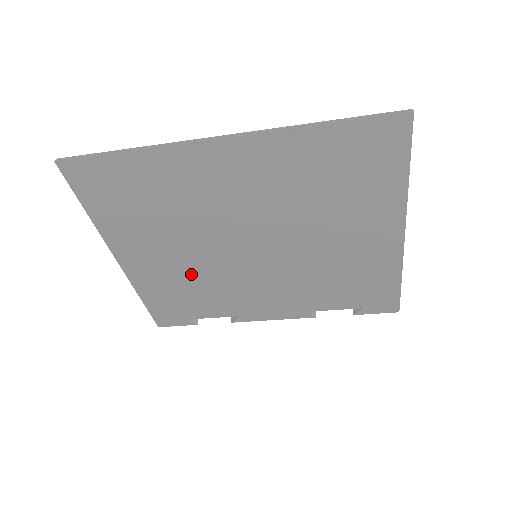
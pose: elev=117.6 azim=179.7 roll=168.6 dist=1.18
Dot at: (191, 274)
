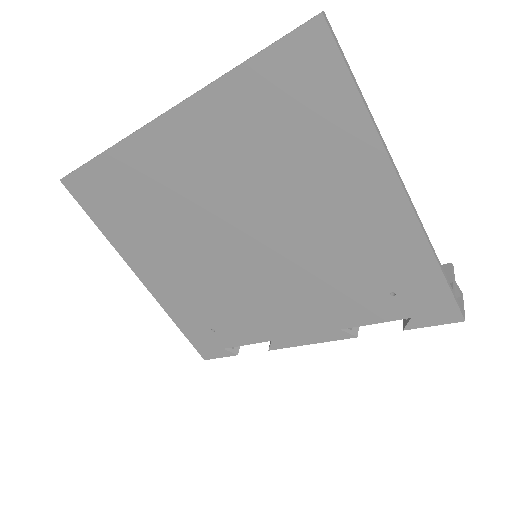
Dot at: (204, 287)
